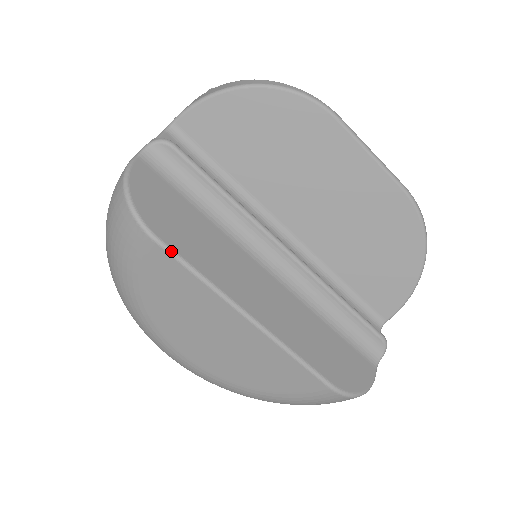
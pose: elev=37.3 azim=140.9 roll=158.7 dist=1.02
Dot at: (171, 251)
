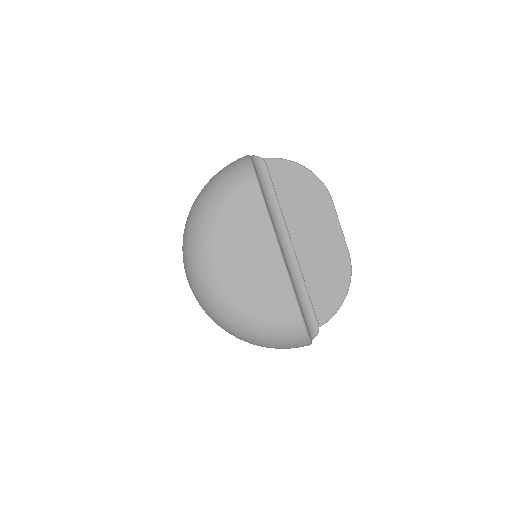
Dot at: (263, 197)
